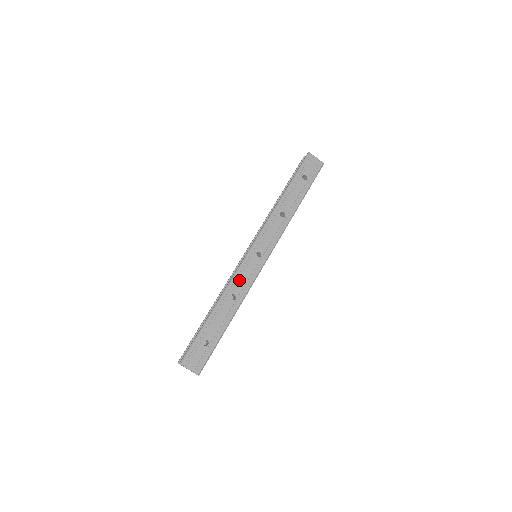
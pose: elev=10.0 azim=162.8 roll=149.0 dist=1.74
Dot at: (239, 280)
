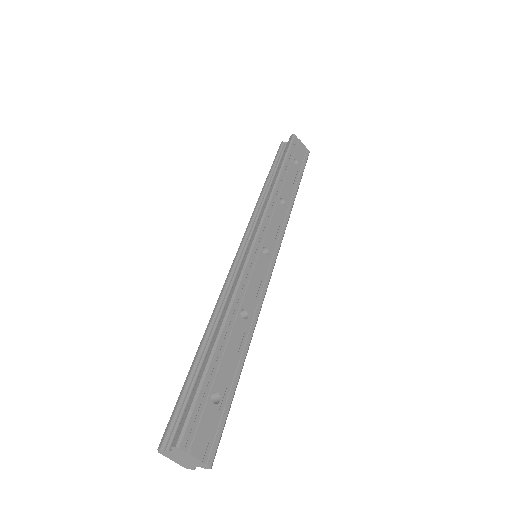
Dot at: (248, 287)
